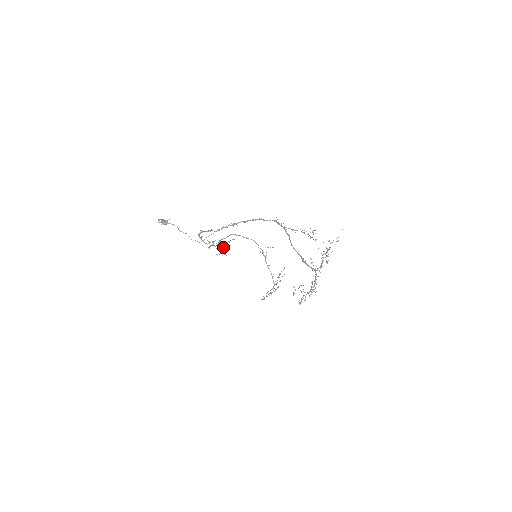
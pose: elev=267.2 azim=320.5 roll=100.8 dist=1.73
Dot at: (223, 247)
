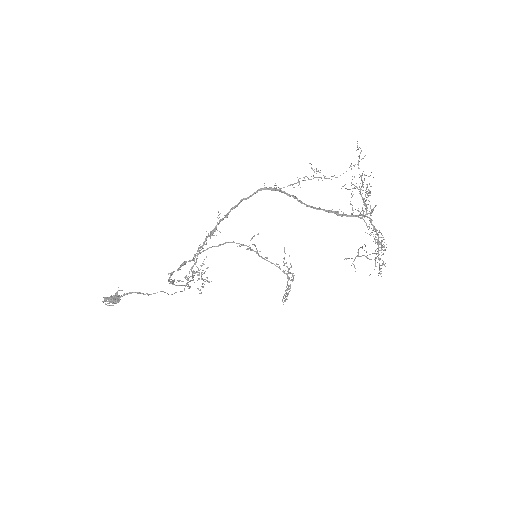
Dot at: occluded
